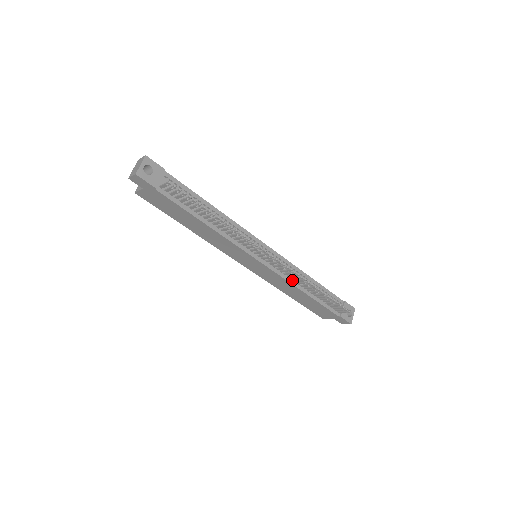
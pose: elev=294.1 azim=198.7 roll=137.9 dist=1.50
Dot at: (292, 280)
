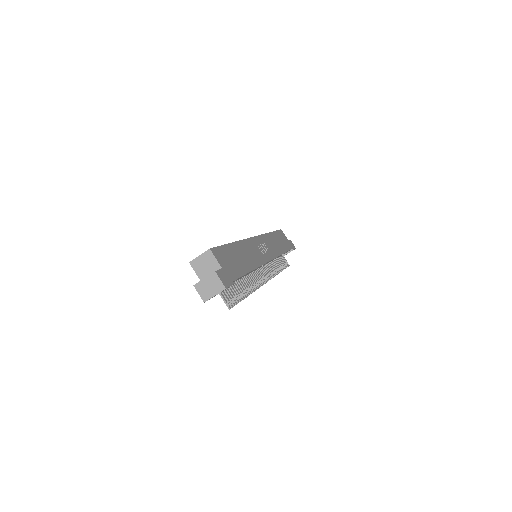
Dot at: (268, 263)
